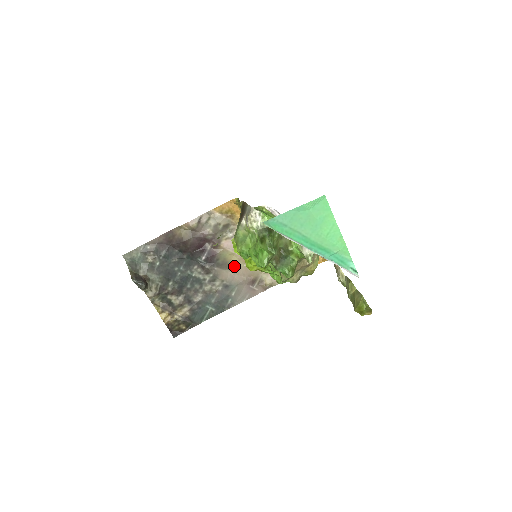
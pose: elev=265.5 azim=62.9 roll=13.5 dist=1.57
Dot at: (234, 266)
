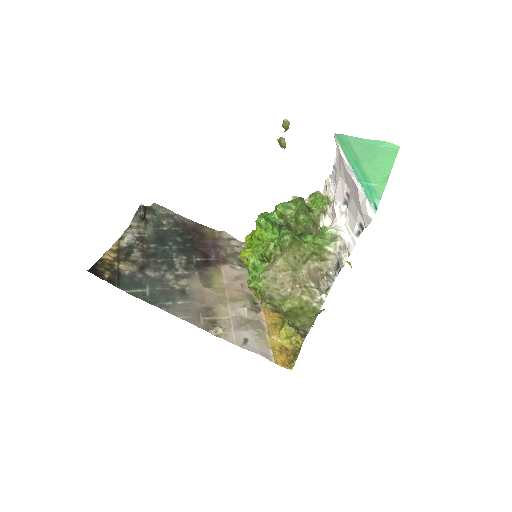
Dot at: (211, 288)
